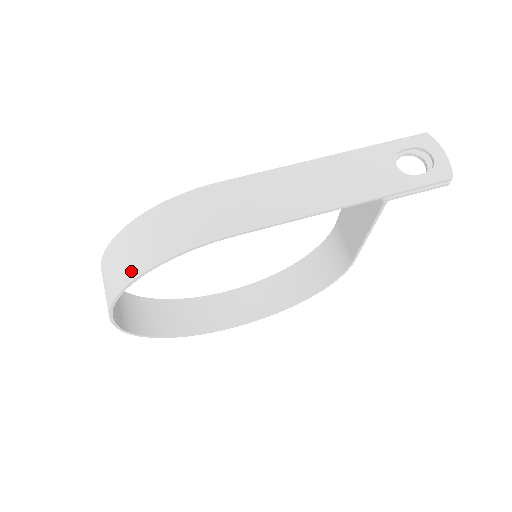
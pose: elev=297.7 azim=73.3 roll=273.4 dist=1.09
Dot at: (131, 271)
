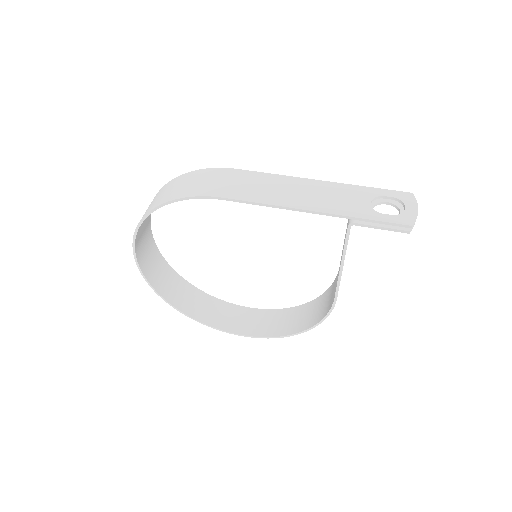
Dot at: (154, 205)
